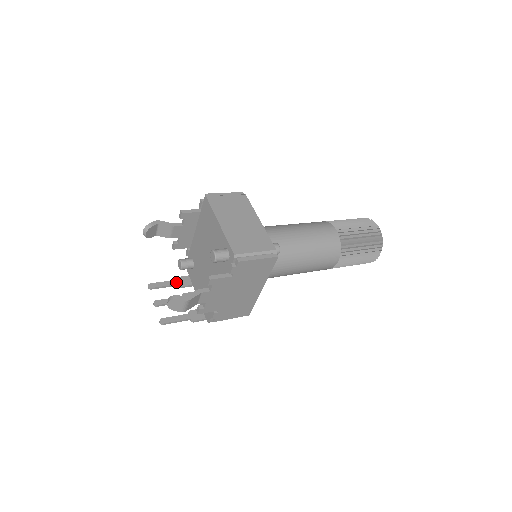
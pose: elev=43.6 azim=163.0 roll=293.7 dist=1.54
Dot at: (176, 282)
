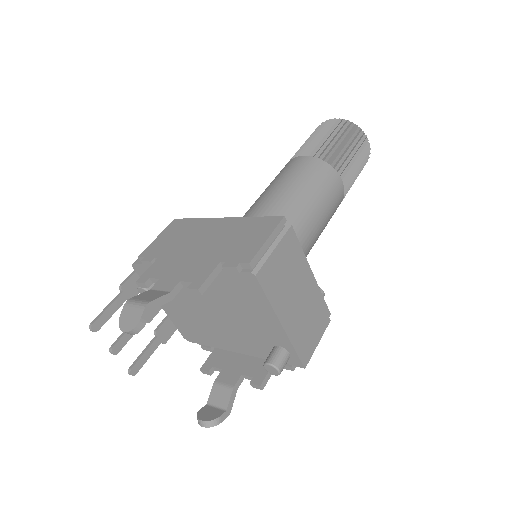
Dot at: (124, 296)
